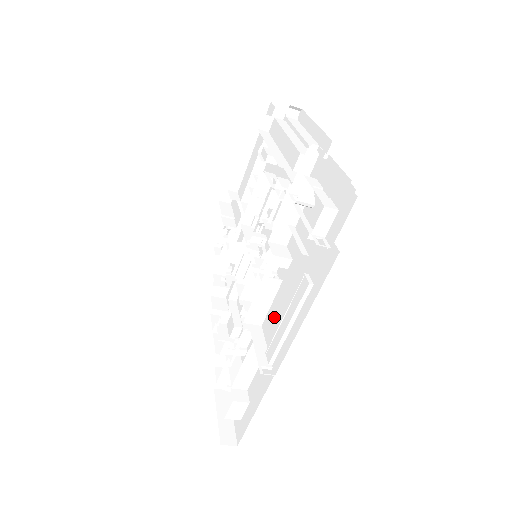
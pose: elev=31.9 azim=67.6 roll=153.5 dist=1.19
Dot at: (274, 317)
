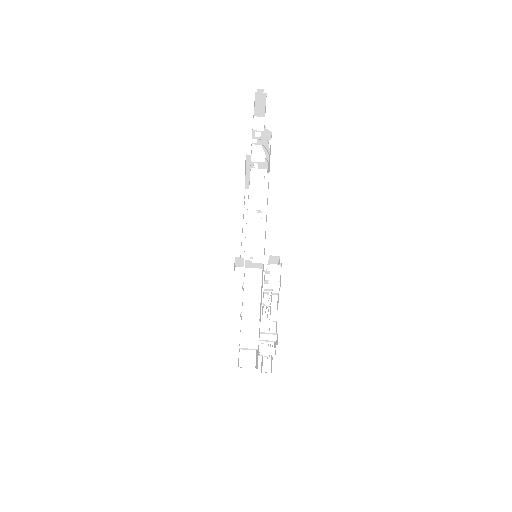
Dot at: occluded
